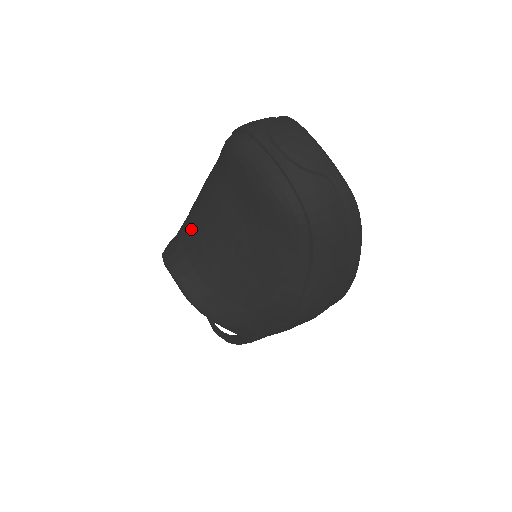
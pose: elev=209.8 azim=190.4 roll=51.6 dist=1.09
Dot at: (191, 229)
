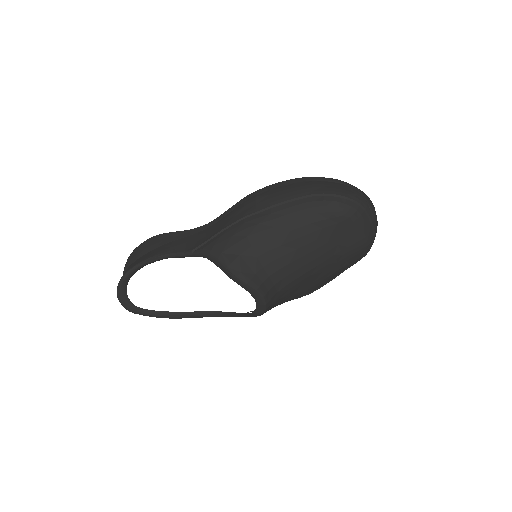
Dot at: (273, 255)
